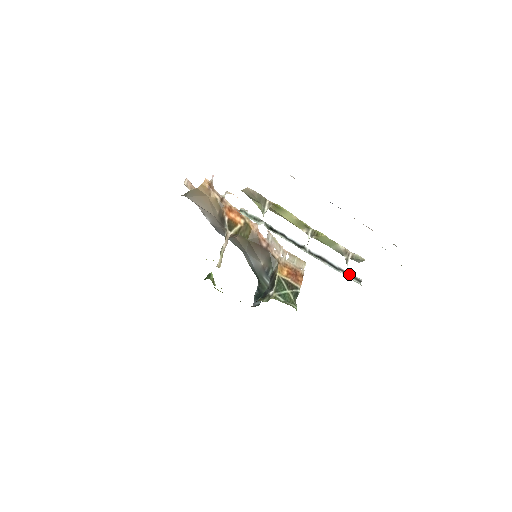
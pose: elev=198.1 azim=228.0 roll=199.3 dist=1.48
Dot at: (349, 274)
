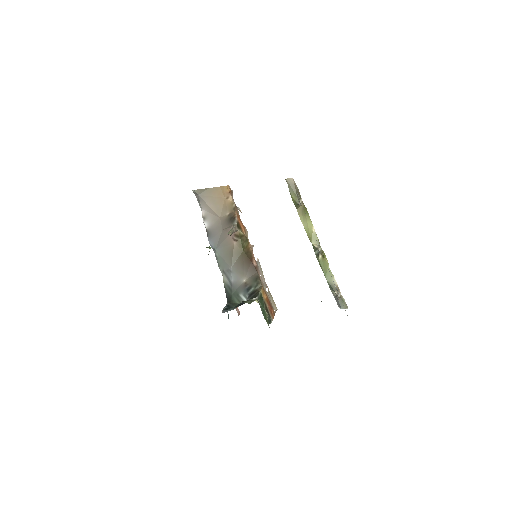
Dot at: occluded
